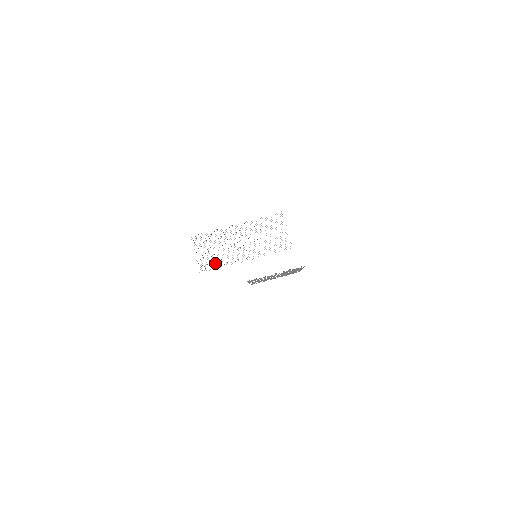
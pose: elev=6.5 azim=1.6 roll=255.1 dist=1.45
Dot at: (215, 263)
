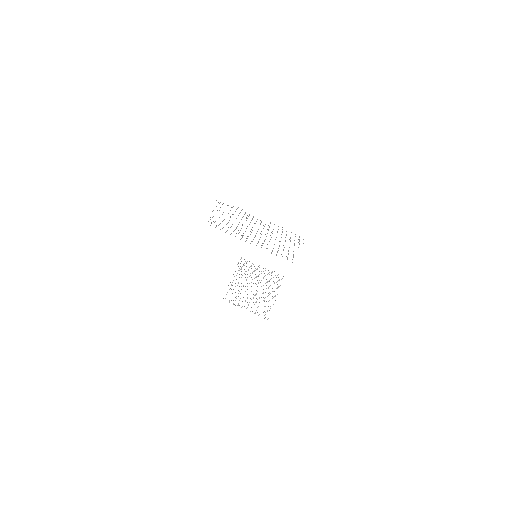
Dot at: occluded
